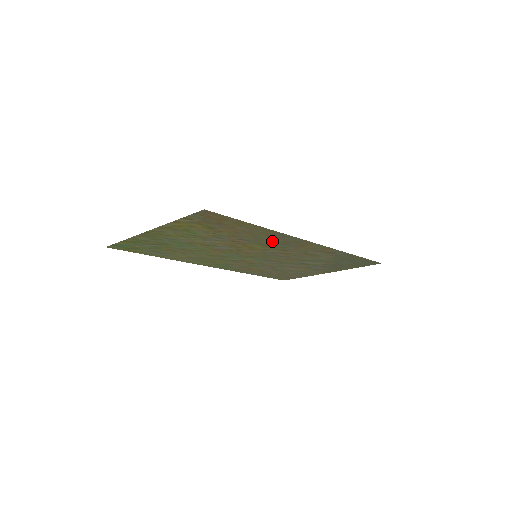
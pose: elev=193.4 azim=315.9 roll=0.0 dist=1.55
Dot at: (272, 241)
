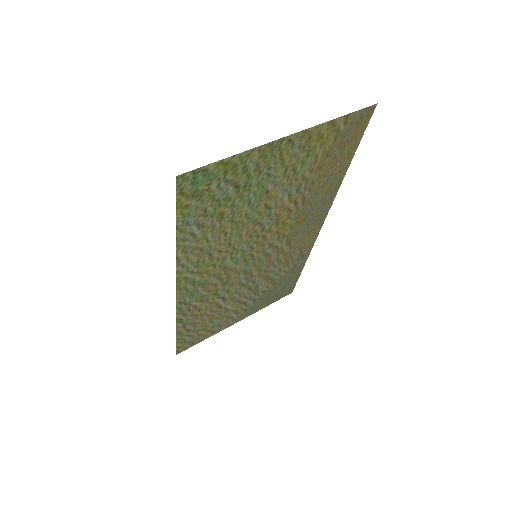
Dot at: (311, 212)
